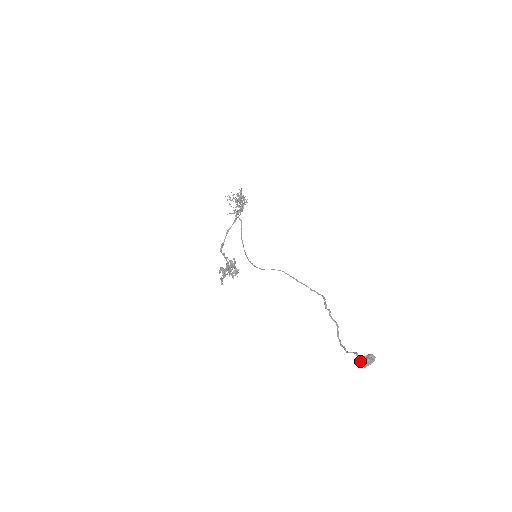
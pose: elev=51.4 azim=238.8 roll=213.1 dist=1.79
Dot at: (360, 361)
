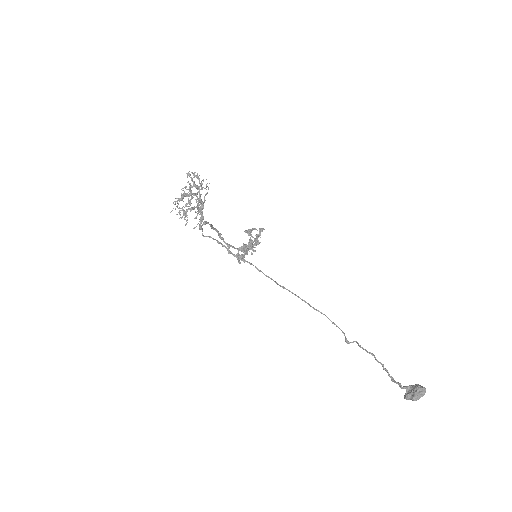
Dot at: occluded
